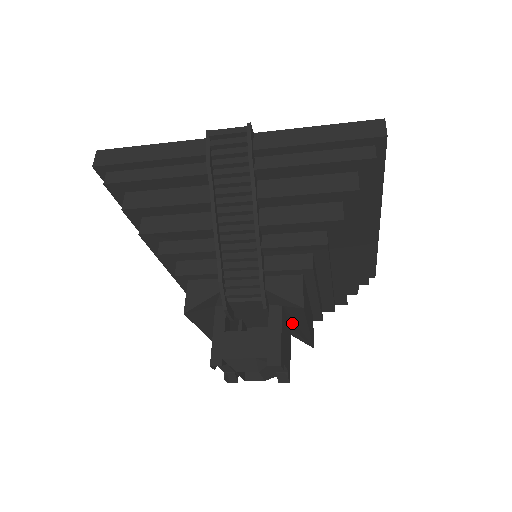
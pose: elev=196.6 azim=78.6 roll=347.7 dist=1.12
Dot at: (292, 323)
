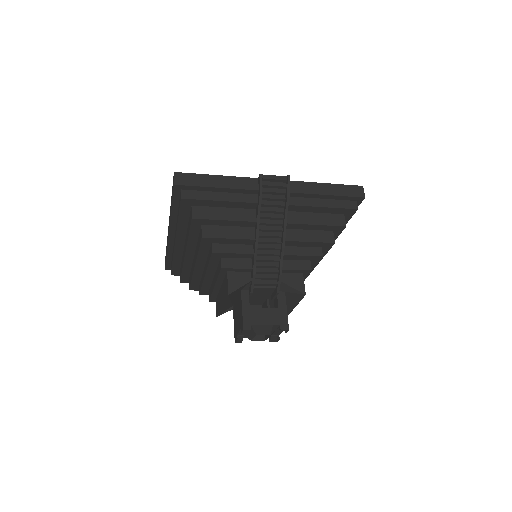
Dot at: occluded
